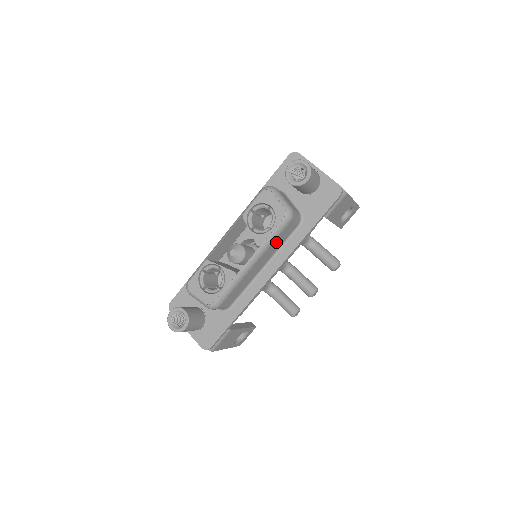
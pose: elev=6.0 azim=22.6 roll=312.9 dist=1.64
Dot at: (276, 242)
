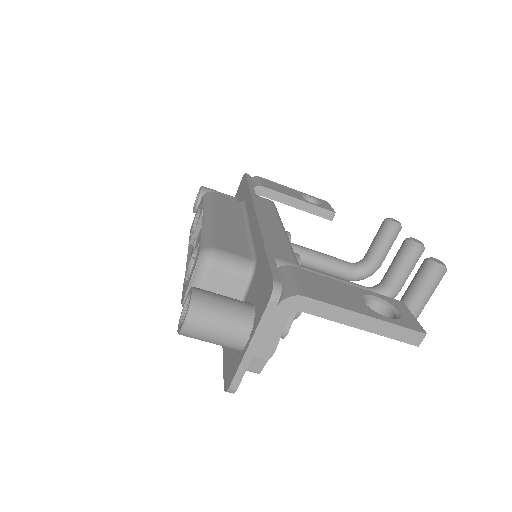
Dot at: (223, 206)
